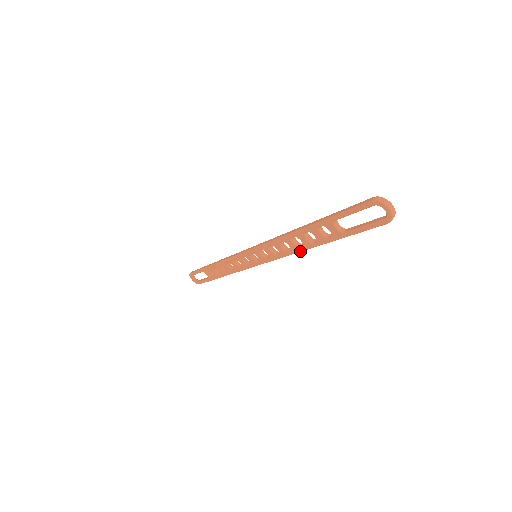
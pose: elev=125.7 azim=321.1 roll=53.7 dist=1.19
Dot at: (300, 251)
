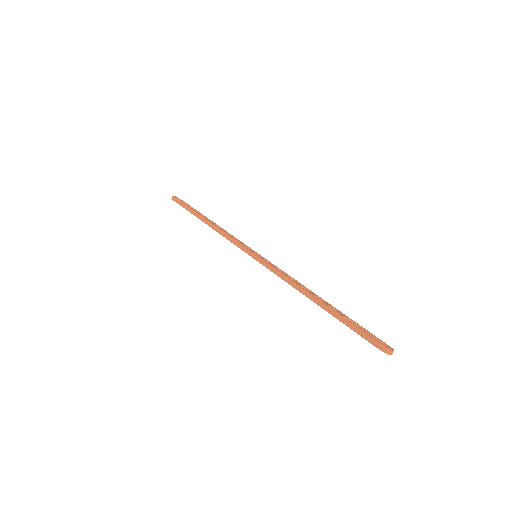
Dot at: occluded
